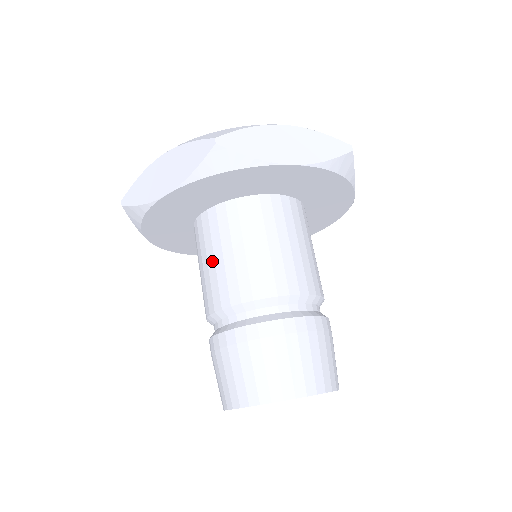
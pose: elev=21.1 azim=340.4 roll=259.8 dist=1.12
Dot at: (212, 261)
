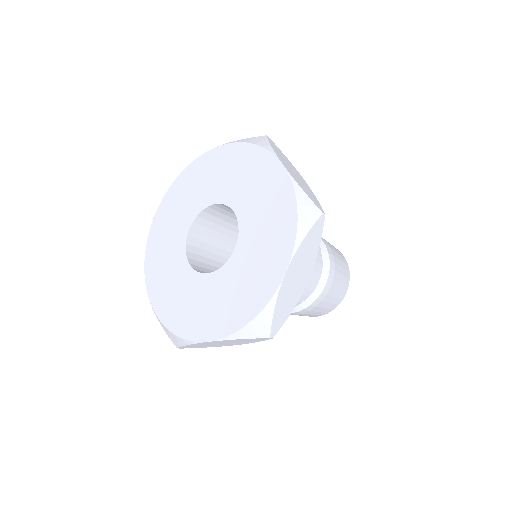
Dot at: occluded
